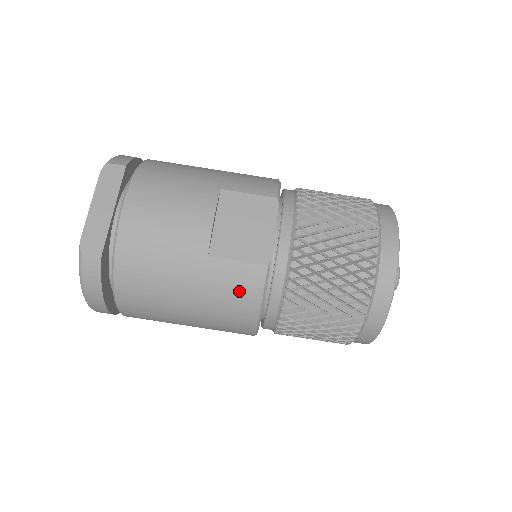
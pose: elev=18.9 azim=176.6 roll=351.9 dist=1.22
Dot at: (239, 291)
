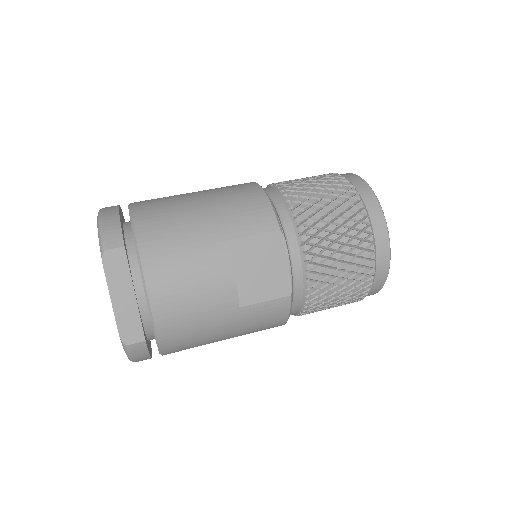
Dot at: (270, 318)
